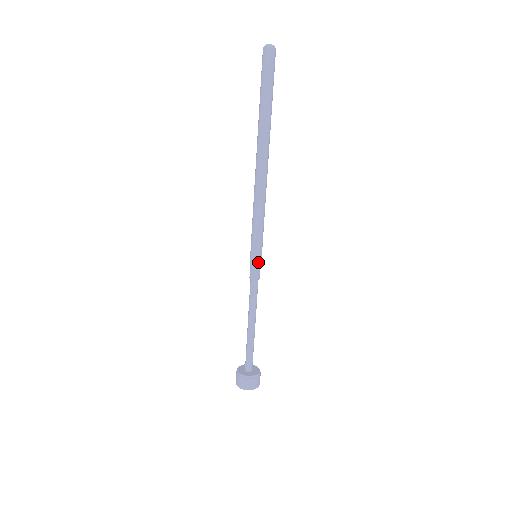
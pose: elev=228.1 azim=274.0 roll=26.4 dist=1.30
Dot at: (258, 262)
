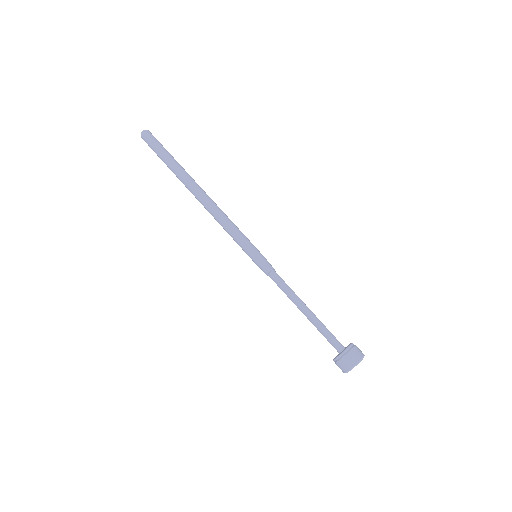
Dot at: (259, 257)
